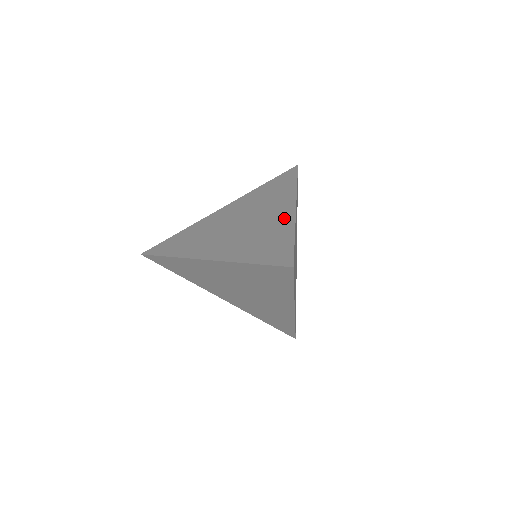
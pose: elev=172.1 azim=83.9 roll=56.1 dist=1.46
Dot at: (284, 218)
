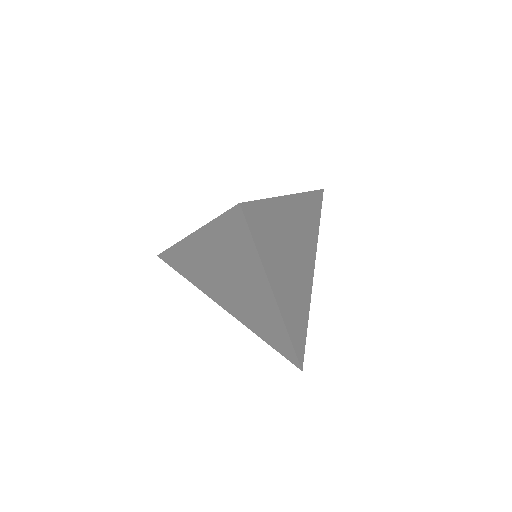
Dot at: occluded
